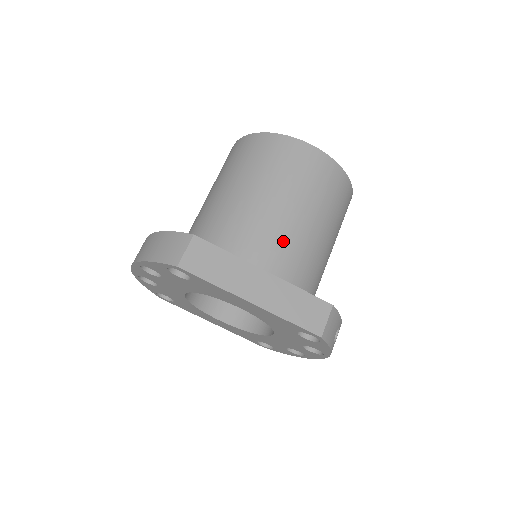
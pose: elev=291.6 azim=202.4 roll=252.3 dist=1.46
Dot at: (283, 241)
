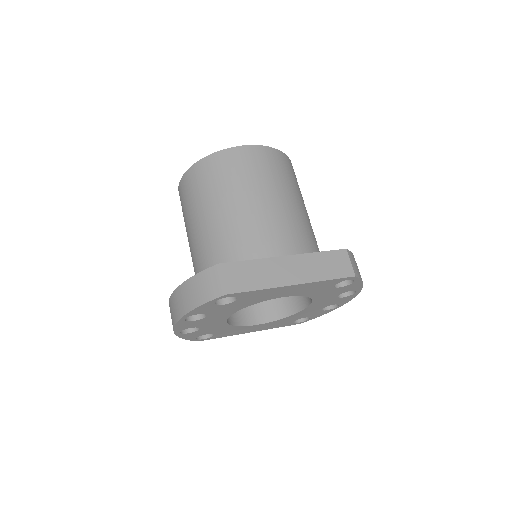
Dot at: (279, 227)
